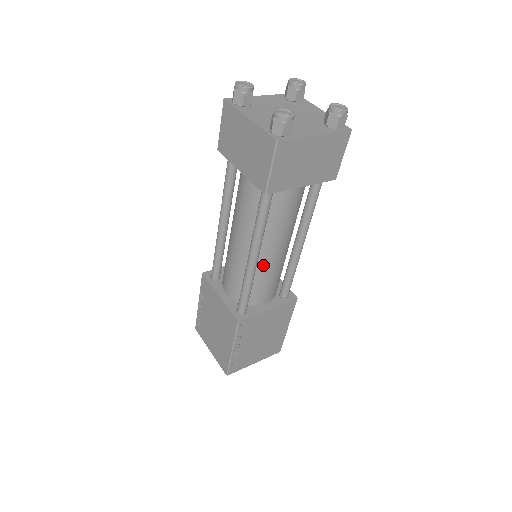
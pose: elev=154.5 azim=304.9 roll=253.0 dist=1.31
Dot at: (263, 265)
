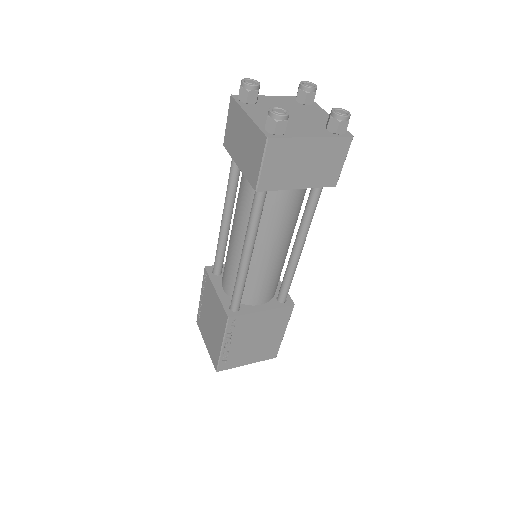
Dot at: (258, 265)
